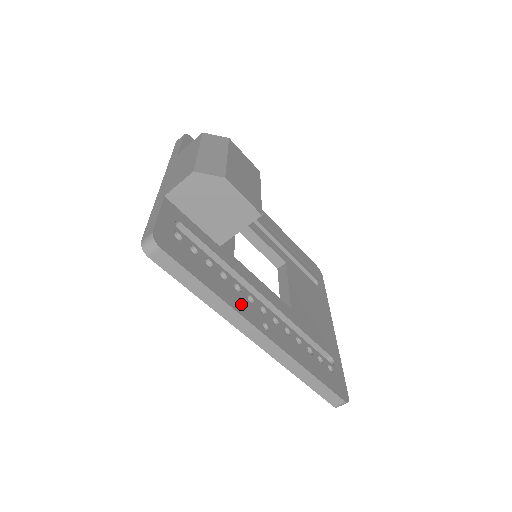
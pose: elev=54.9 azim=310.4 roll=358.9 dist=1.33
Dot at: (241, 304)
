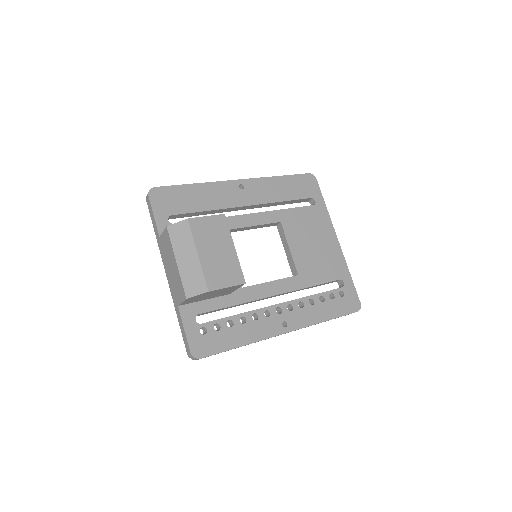
Dot at: (263, 329)
